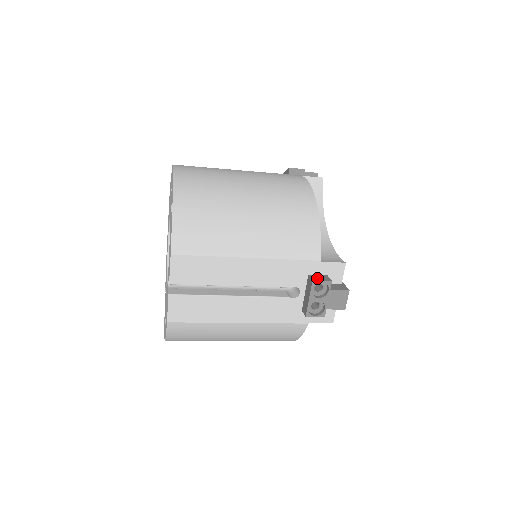
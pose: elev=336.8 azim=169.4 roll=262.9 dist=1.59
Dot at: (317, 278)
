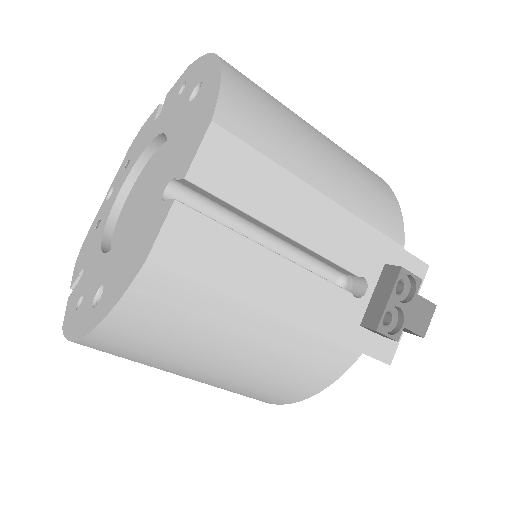
Dot at: occluded
